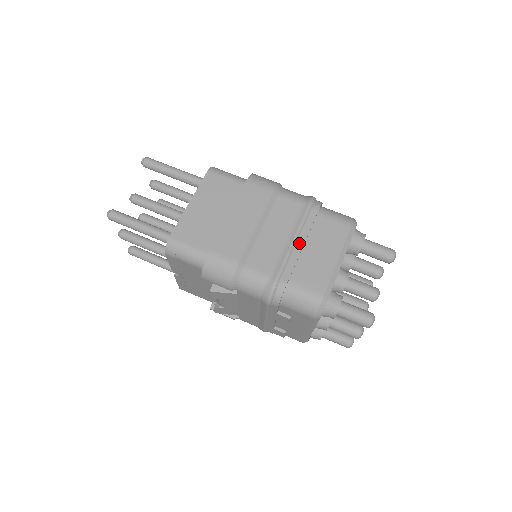
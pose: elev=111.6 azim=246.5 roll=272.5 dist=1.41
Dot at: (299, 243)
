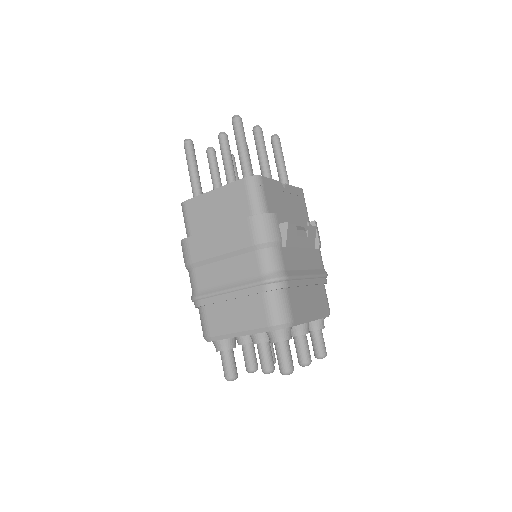
Dot at: (230, 295)
